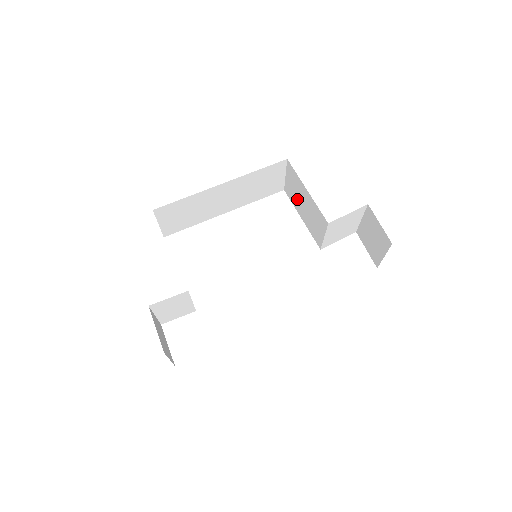
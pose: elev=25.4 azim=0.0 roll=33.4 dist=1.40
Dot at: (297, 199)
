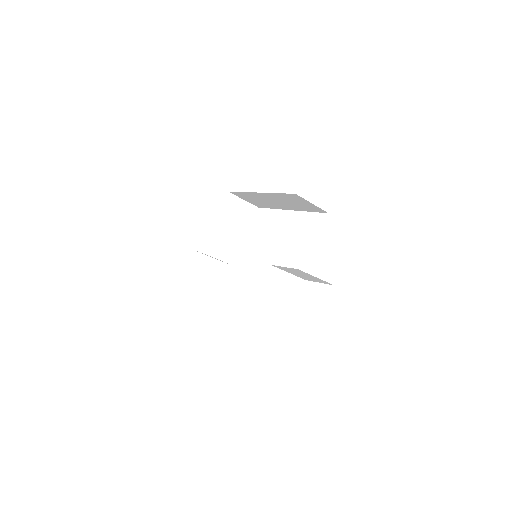
Dot at: occluded
